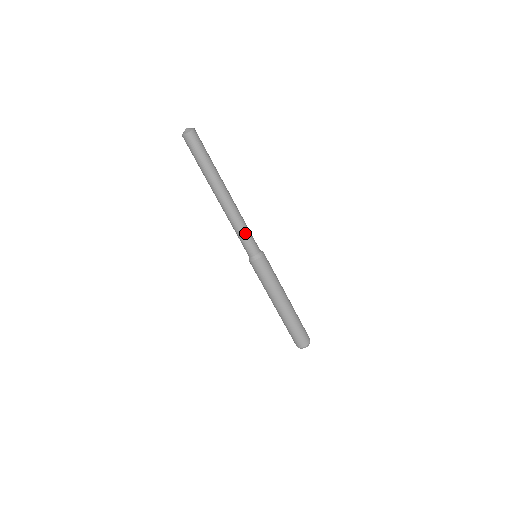
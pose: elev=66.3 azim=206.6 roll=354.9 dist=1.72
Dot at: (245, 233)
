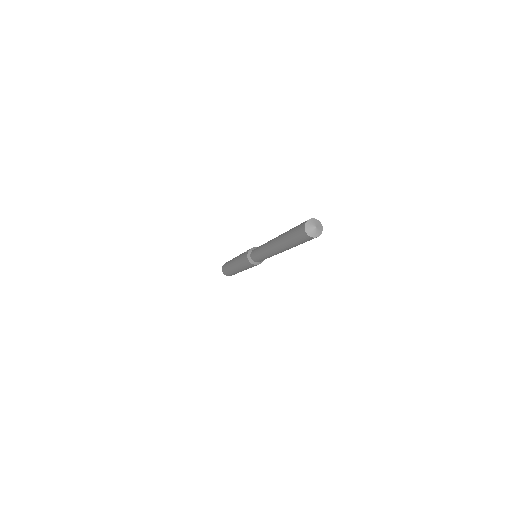
Dot at: occluded
